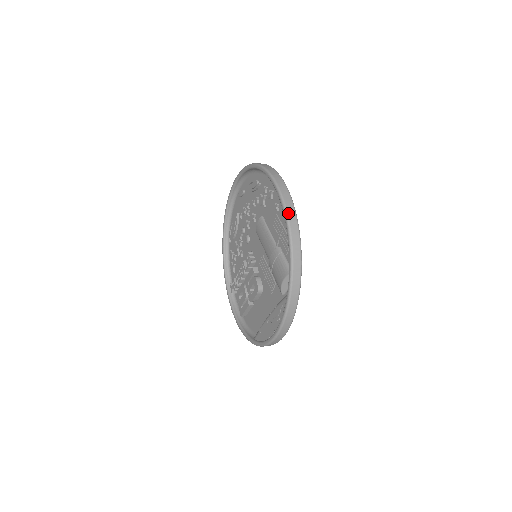
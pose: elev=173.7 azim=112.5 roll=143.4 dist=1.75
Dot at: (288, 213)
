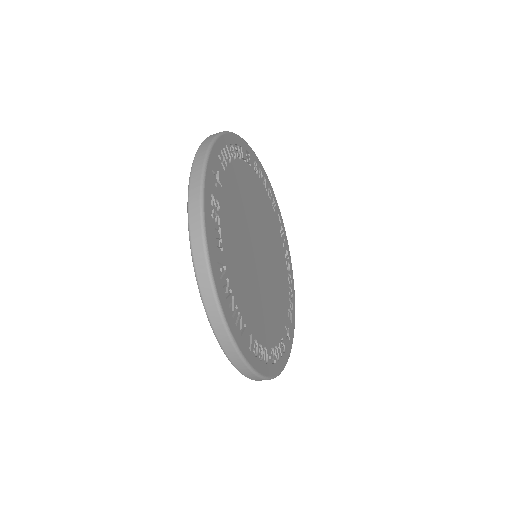
Dot at: (195, 159)
